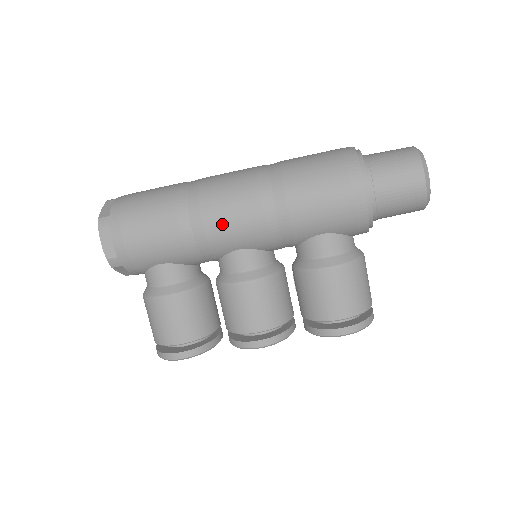
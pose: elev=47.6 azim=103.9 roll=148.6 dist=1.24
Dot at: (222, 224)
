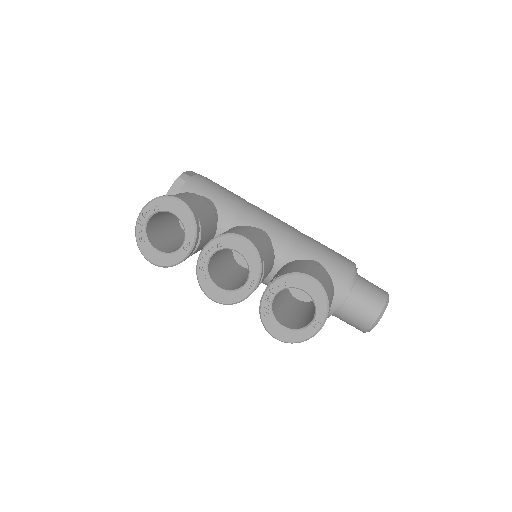
Dot at: (267, 214)
